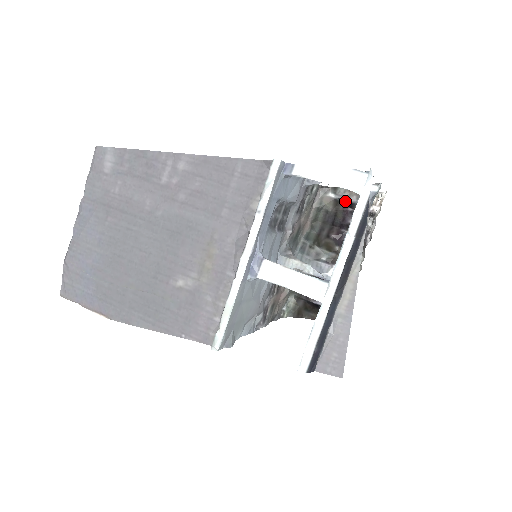
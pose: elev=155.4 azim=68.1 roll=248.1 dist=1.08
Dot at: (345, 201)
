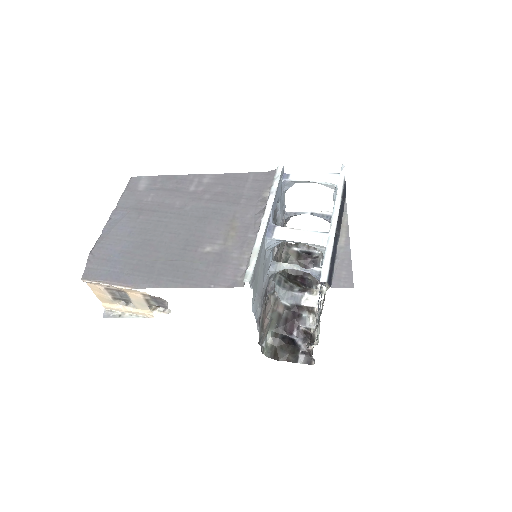
Dot at: (305, 253)
